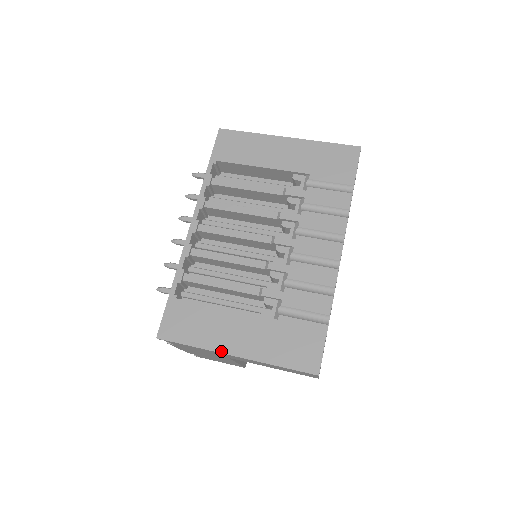
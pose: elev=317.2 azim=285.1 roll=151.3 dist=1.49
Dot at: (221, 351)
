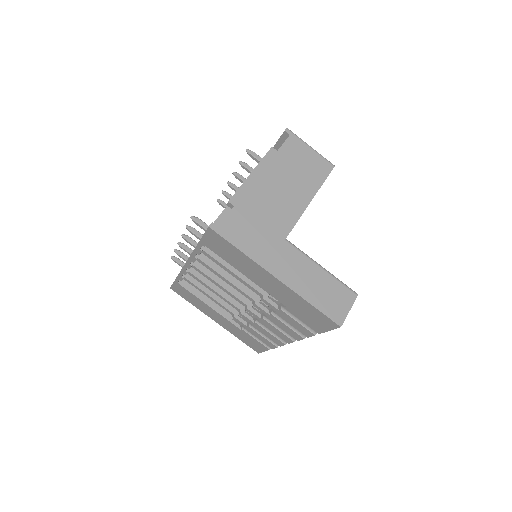
Dot at: (207, 315)
